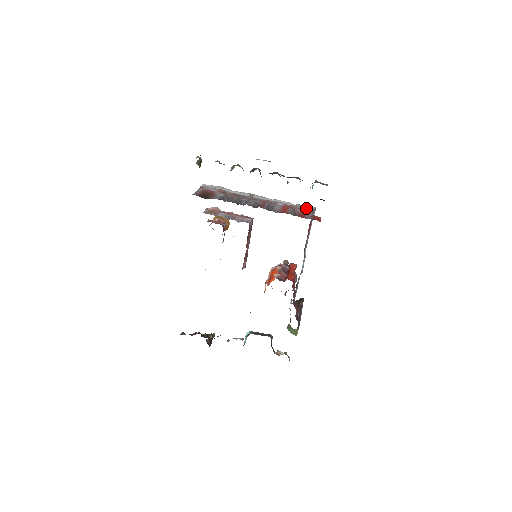
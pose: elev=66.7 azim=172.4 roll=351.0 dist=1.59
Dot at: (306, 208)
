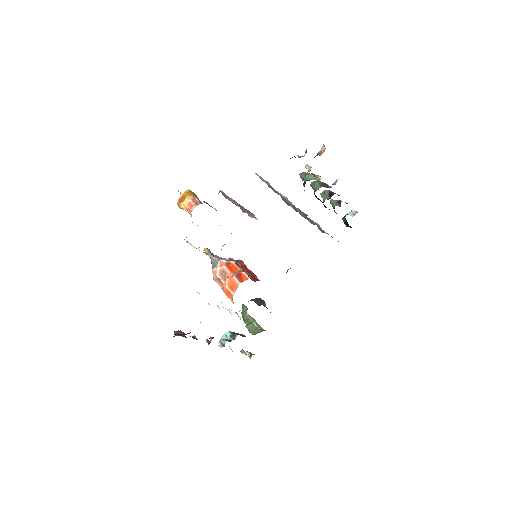
Dot at: (317, 224)
